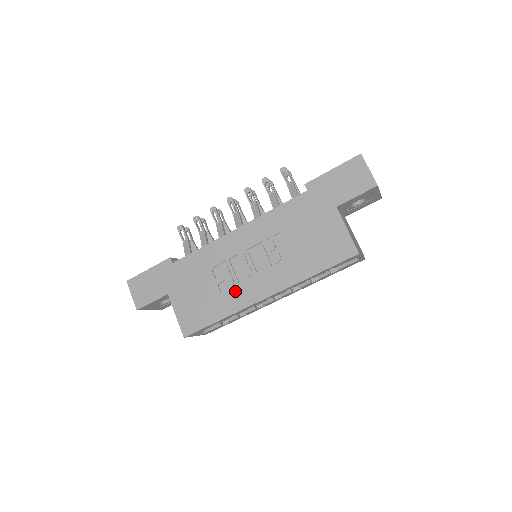
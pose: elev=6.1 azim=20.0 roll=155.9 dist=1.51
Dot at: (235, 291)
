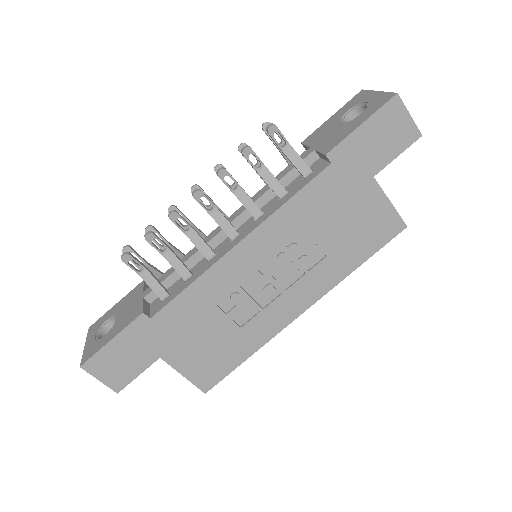
Dot at: (260, 319)
